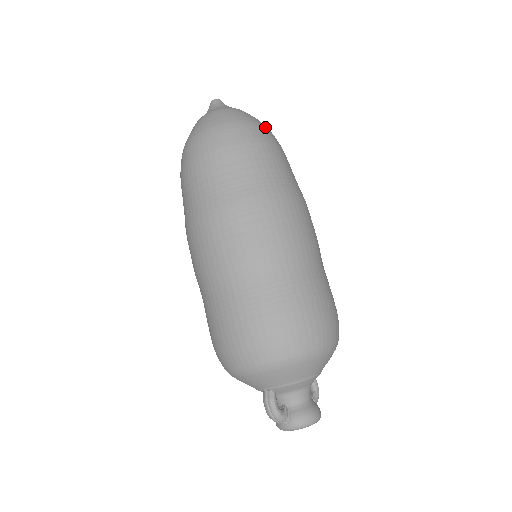
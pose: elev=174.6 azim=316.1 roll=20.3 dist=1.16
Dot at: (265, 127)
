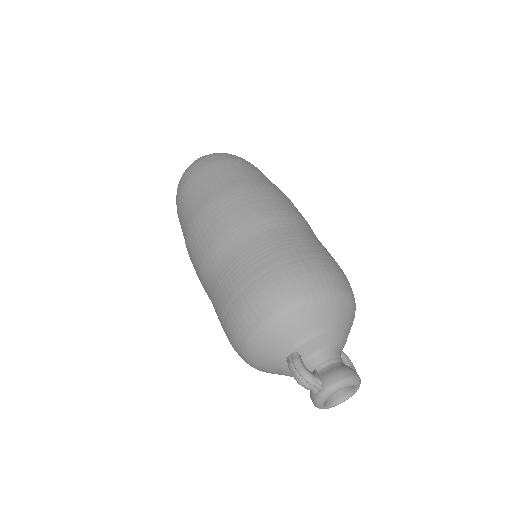
Dot at: occluded
